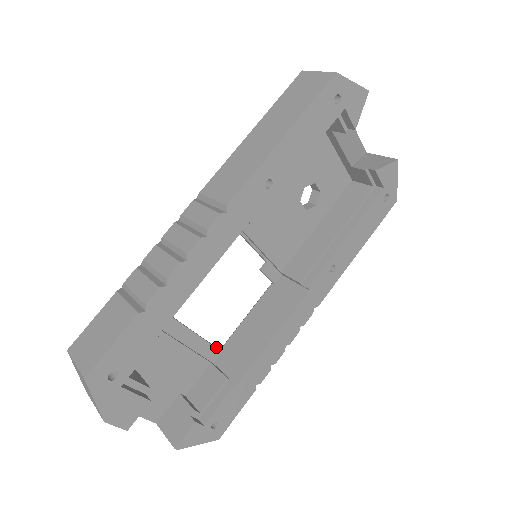
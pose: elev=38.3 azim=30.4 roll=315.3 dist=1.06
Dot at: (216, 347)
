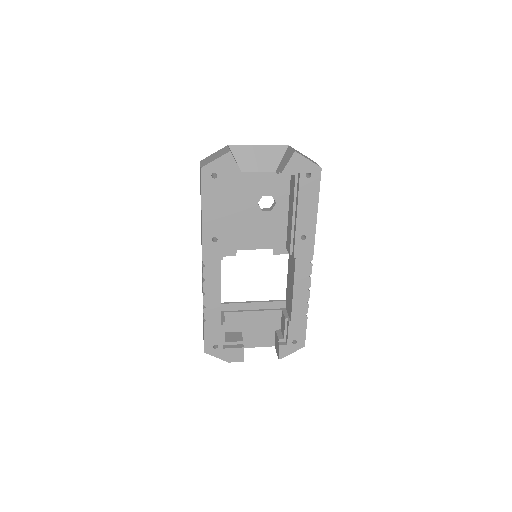
Dot at: (281, 300)
